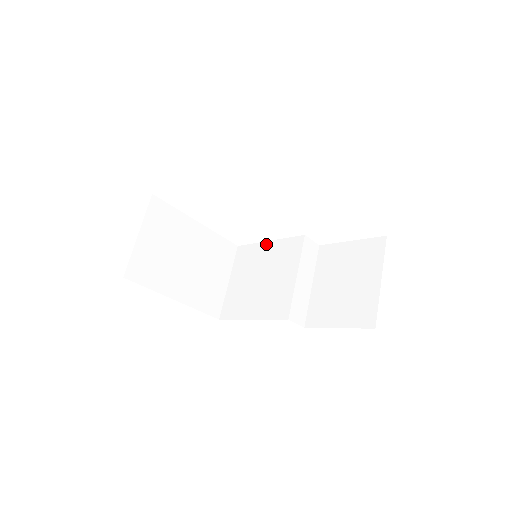
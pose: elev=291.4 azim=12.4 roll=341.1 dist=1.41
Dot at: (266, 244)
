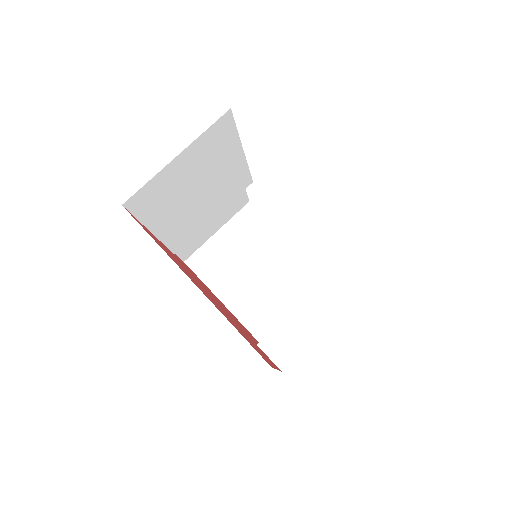
Dot at: occluded
